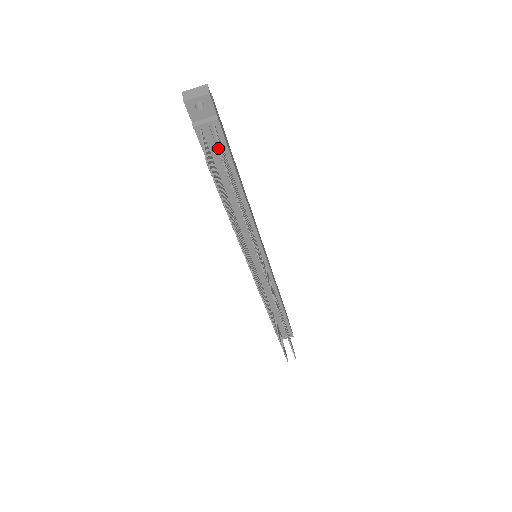
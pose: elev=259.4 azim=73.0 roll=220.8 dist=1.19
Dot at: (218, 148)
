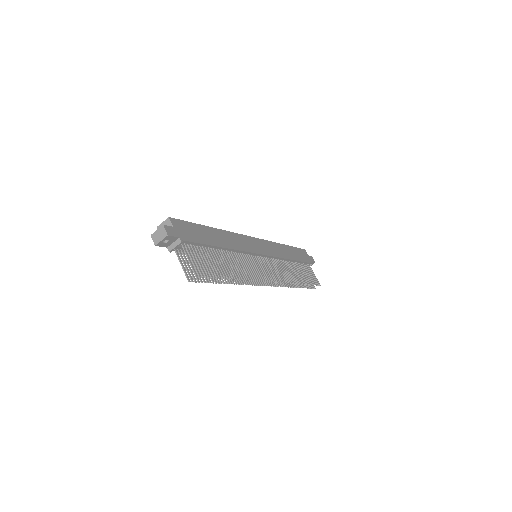
Dot at: (191, 267)
